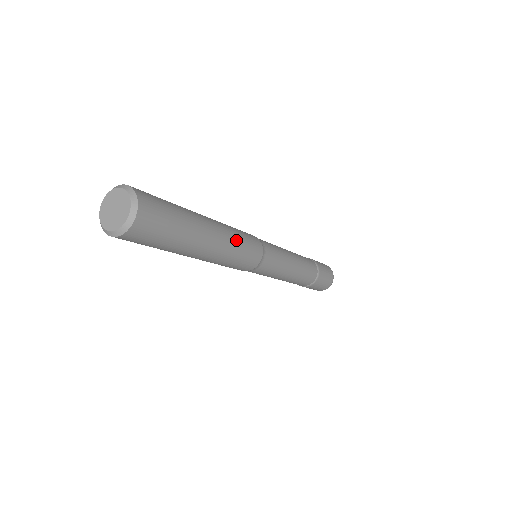
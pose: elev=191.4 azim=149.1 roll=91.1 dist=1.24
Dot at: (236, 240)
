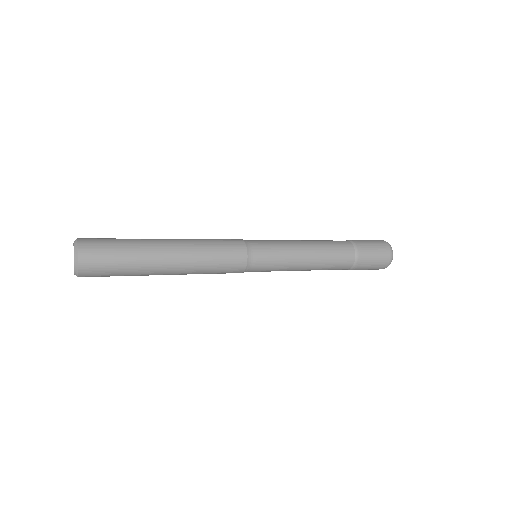
Dot at: (203, 265)
